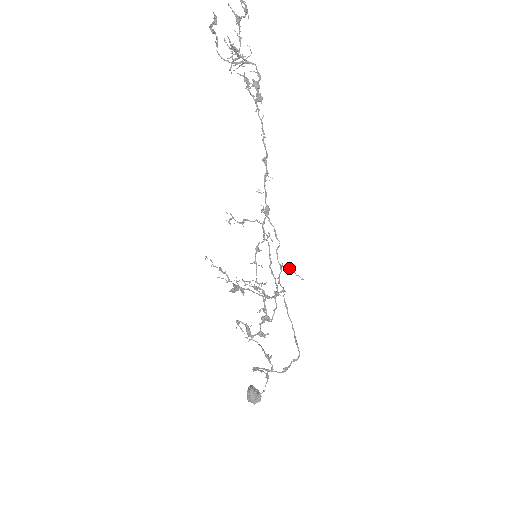
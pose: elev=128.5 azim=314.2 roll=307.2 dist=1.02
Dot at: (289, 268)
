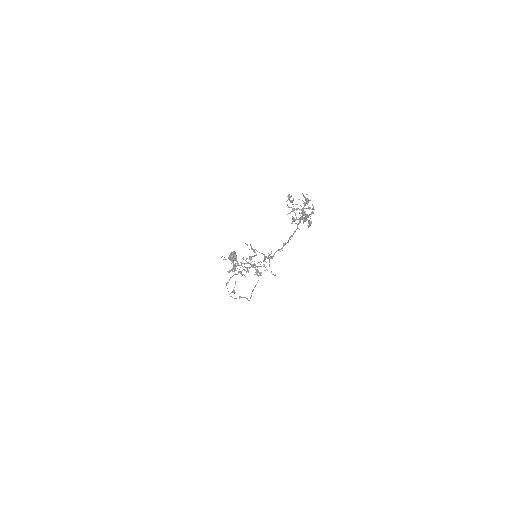
Dot at: occluded
